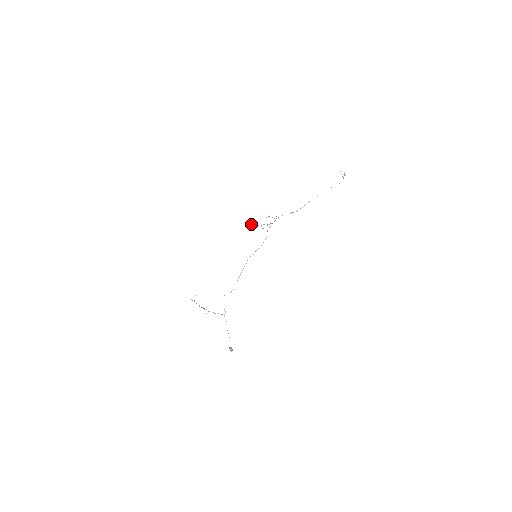
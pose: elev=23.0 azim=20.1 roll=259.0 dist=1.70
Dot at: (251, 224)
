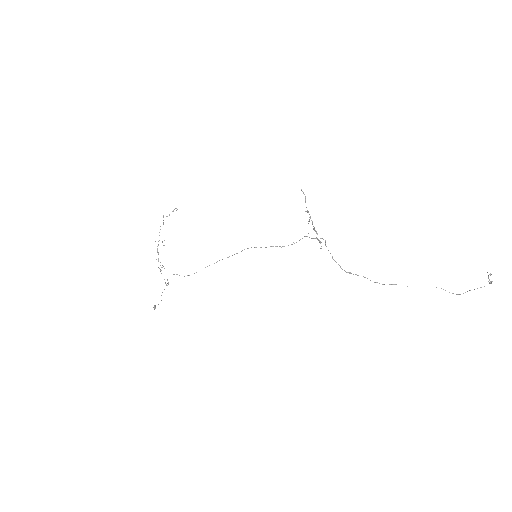
Dot at: (305, 196)
